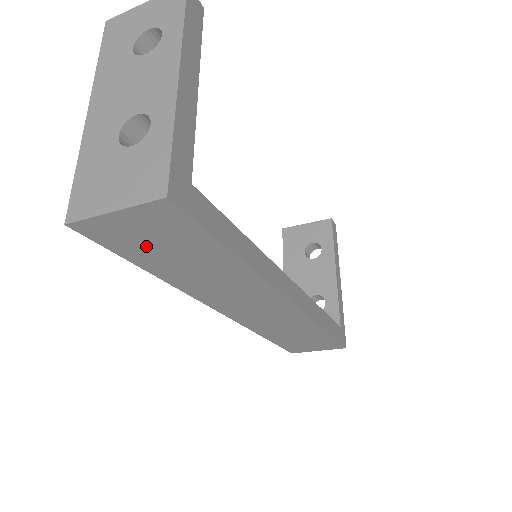
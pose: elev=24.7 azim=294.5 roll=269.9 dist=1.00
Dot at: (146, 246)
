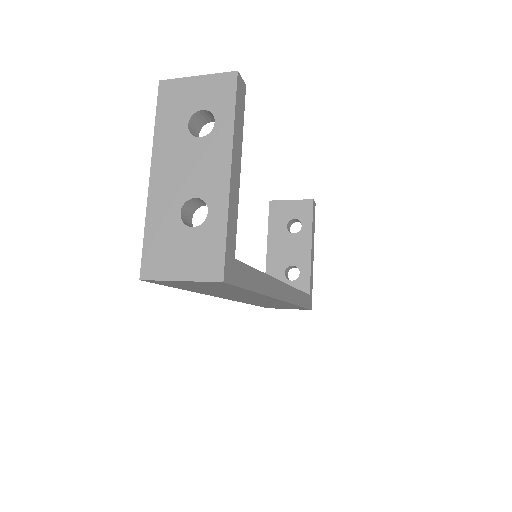
Dot at: (192, 286)
